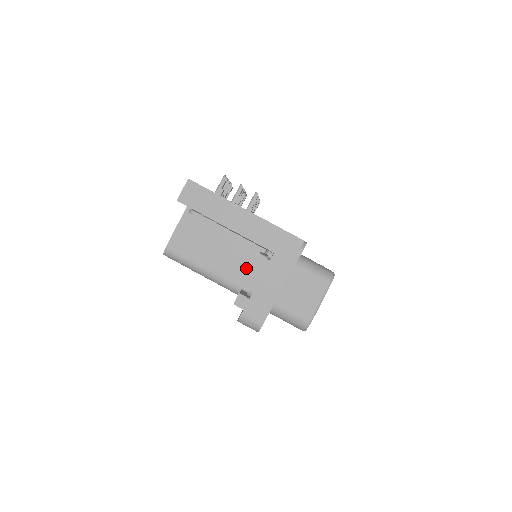
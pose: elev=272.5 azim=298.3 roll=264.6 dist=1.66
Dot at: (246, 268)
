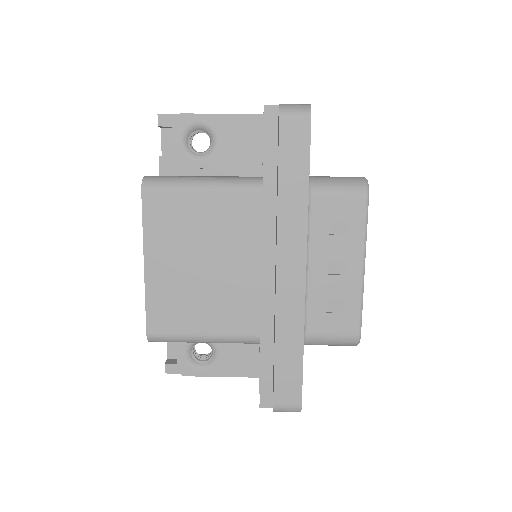
Dot at: occluded
